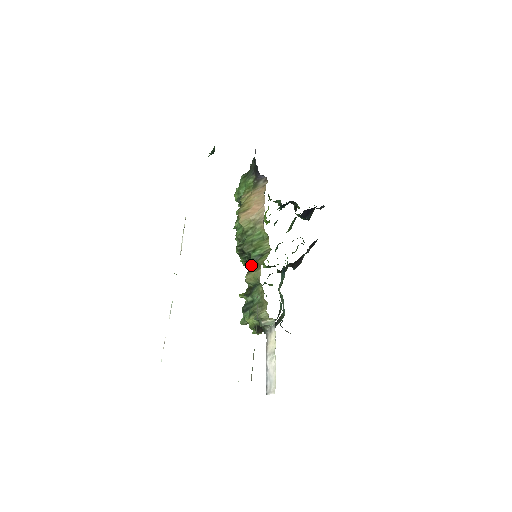
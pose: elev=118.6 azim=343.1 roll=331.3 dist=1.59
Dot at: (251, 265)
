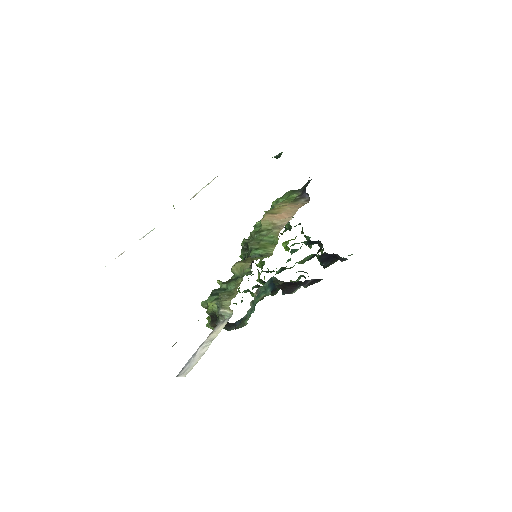
Dot at: (246, 258)
